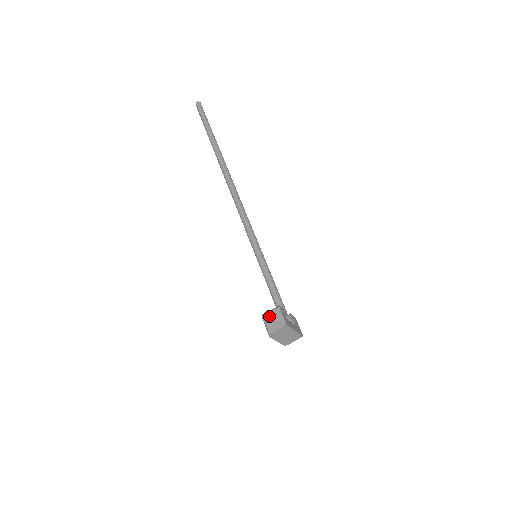
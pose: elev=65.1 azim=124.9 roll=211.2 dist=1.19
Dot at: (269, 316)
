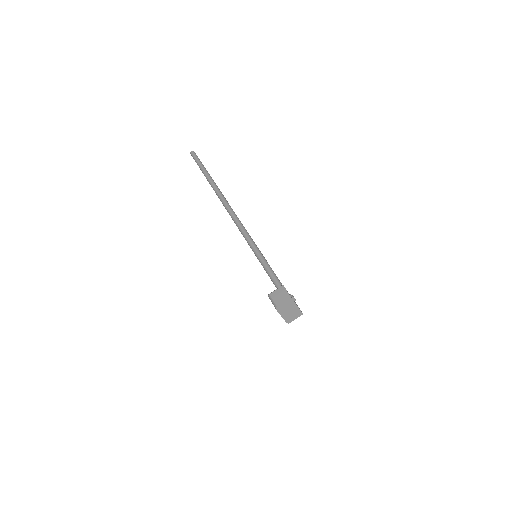
Dot at: (275, 293)
